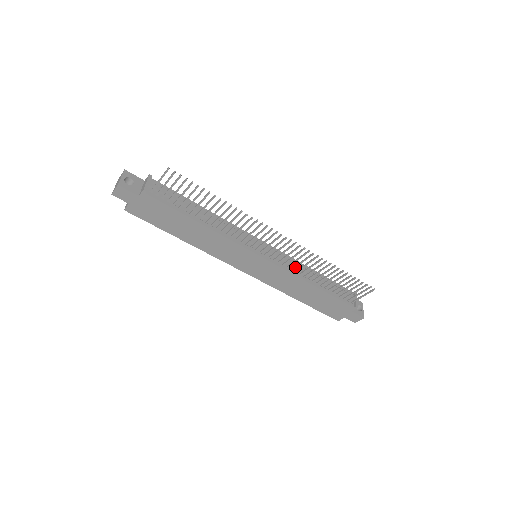
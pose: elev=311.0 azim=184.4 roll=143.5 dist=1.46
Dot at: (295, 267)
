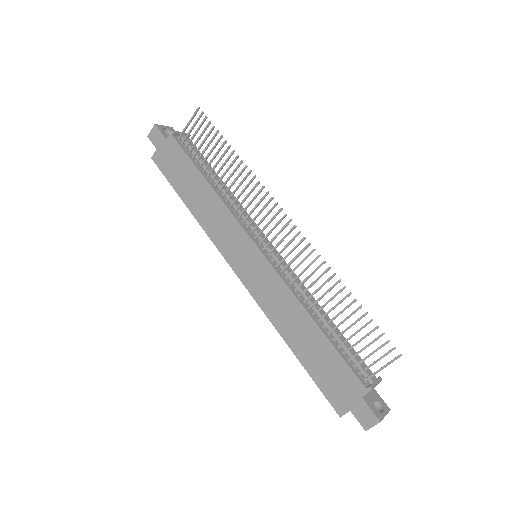
Dot at: (295, 279)
